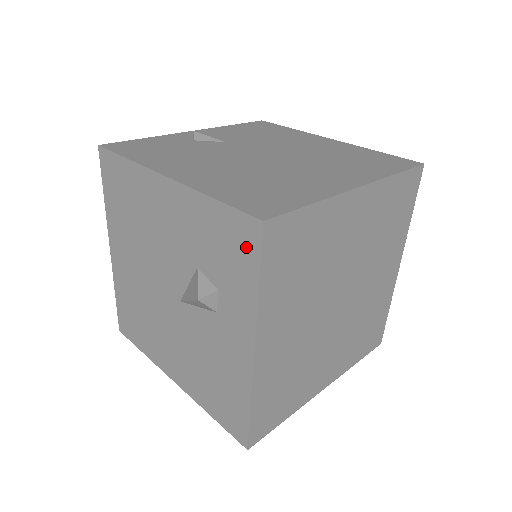
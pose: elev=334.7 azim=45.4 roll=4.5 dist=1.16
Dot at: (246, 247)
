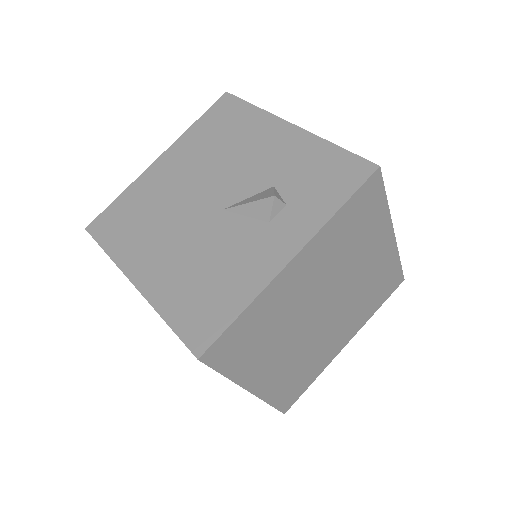
Dot at: (348, 179)
